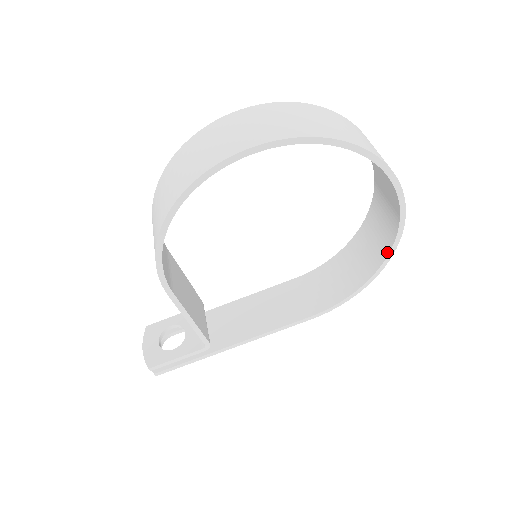
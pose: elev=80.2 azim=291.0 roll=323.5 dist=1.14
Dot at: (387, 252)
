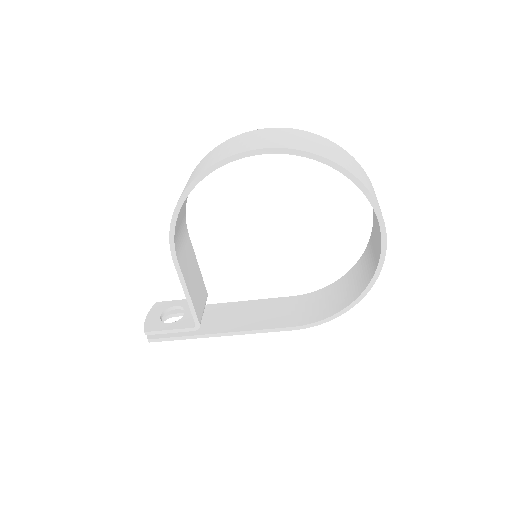
Dot at: (368, 282)
